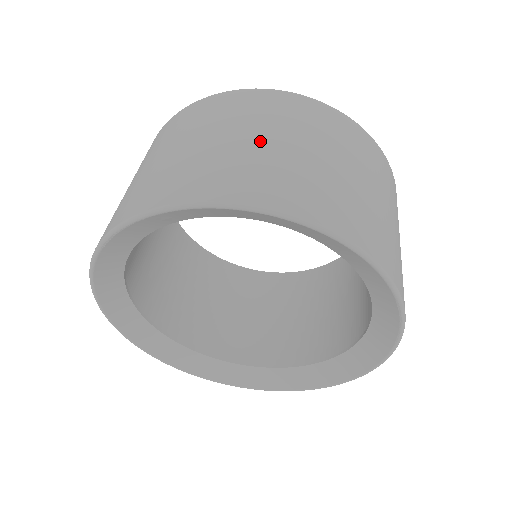
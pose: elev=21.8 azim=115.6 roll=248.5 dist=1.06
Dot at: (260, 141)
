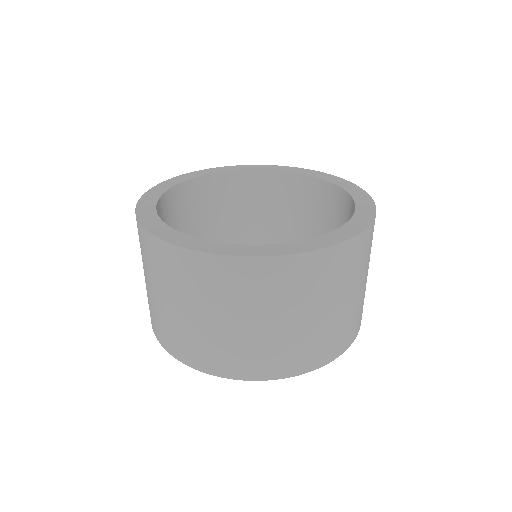
Dot at: (311, 320)
